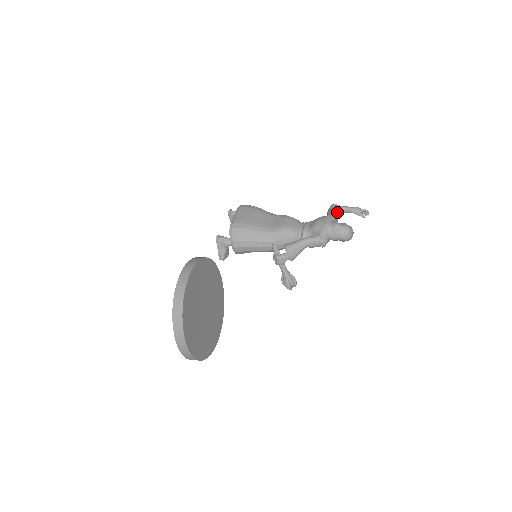
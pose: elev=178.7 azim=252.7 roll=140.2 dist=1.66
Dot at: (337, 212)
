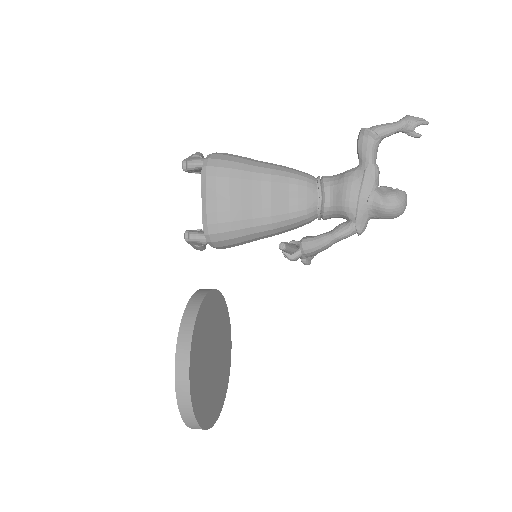
Dot at: (375, 151)
